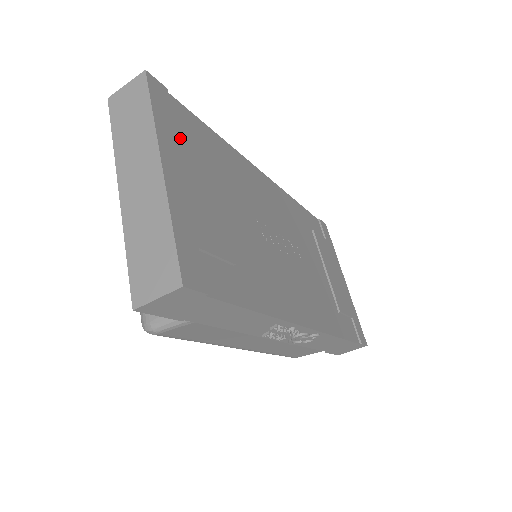
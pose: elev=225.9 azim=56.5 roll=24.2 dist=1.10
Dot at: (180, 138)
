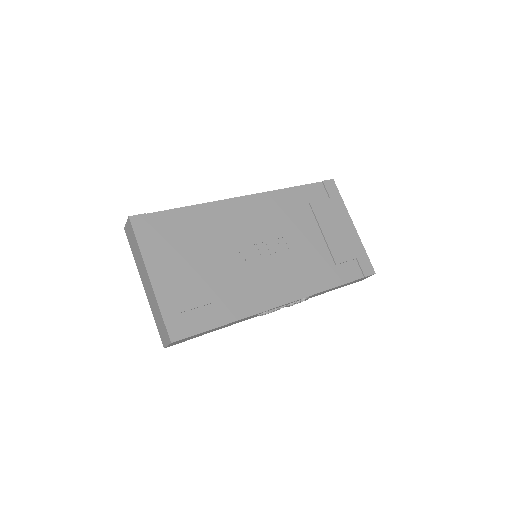
Dot at: (160, 245)
